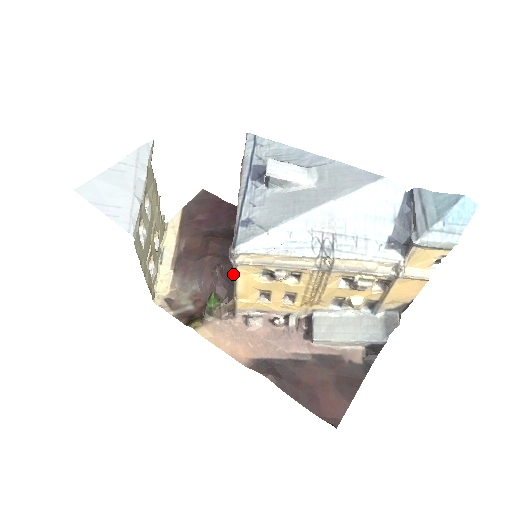
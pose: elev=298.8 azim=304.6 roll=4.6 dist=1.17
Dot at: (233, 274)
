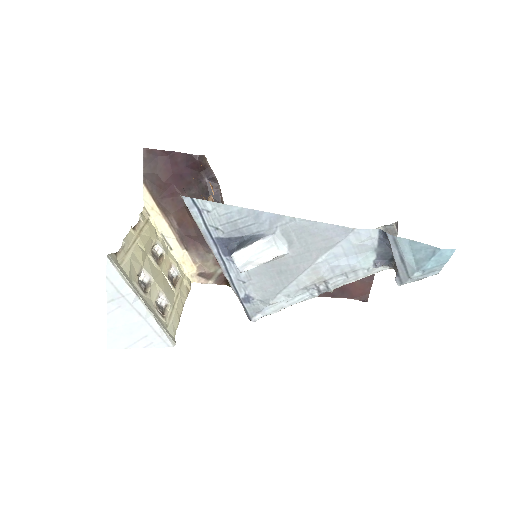
Dot at: occluded
